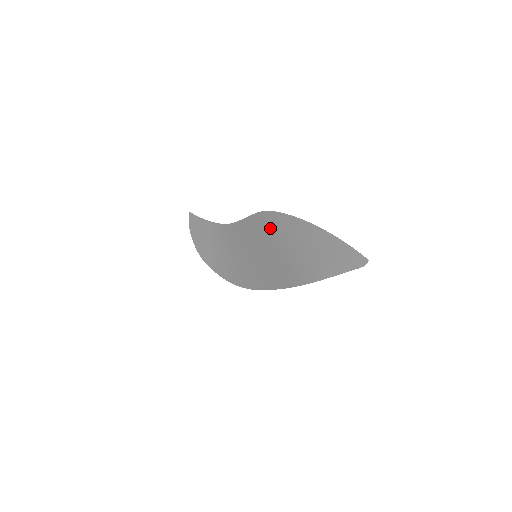
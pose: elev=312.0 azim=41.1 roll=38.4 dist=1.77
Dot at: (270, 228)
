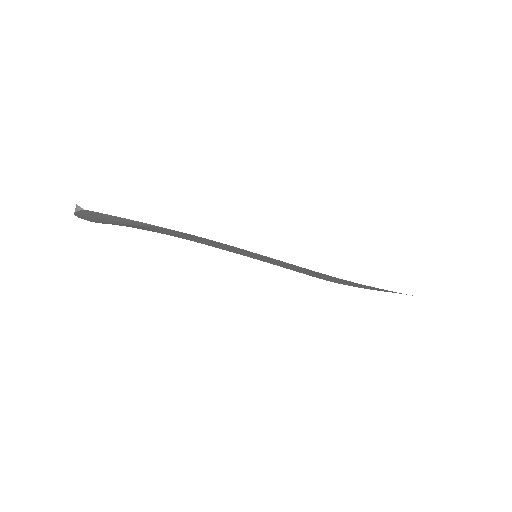
Dot at: occluded
